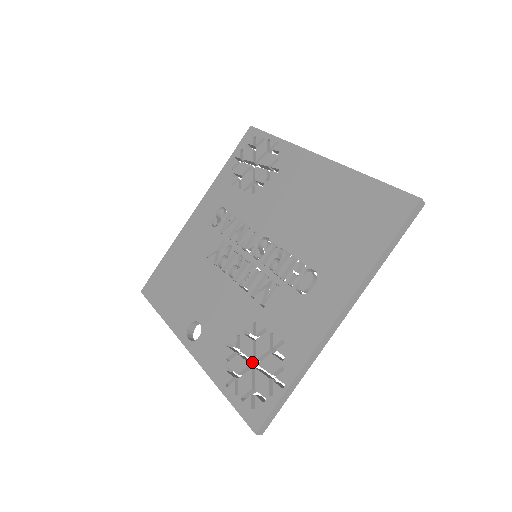
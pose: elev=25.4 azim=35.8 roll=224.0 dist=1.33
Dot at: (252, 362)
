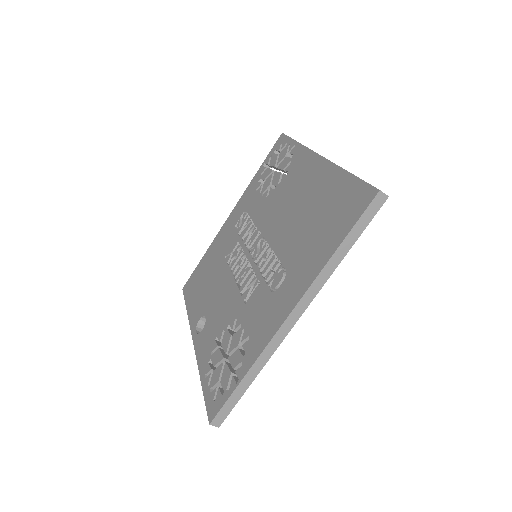
Dot at: occluded
